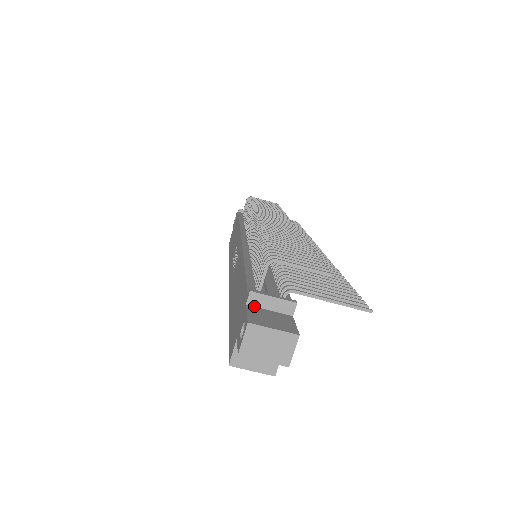
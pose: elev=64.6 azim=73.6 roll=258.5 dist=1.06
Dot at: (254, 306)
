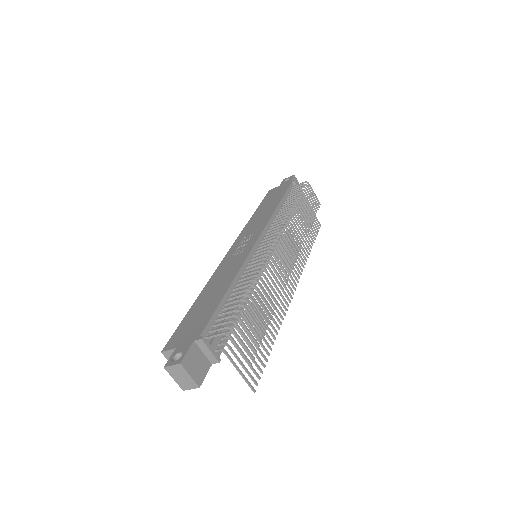
Dot at: (197, 345)
